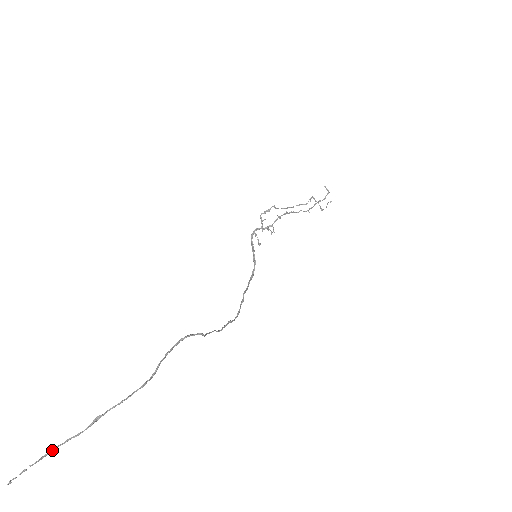
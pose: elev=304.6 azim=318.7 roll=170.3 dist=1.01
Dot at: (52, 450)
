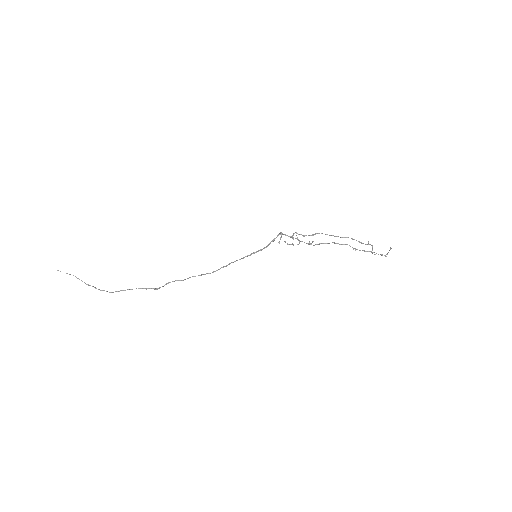
Dot at: (73, 275)
